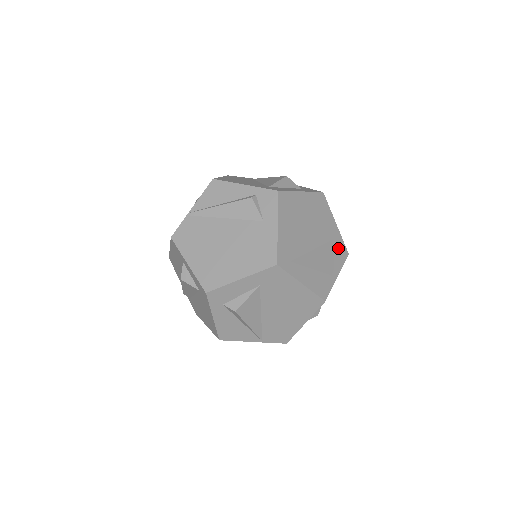
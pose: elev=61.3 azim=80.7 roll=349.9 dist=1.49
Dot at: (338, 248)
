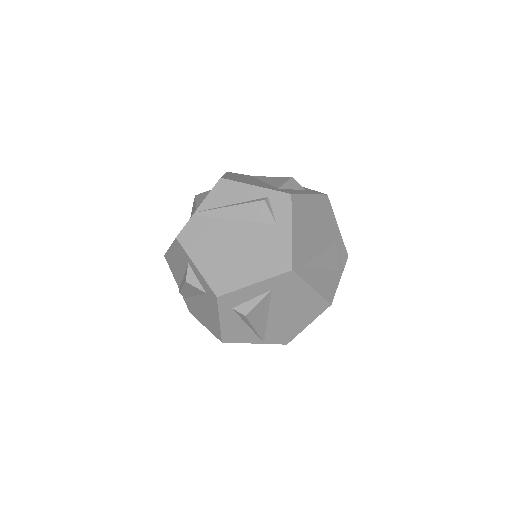
Dot at: (340, 251)
